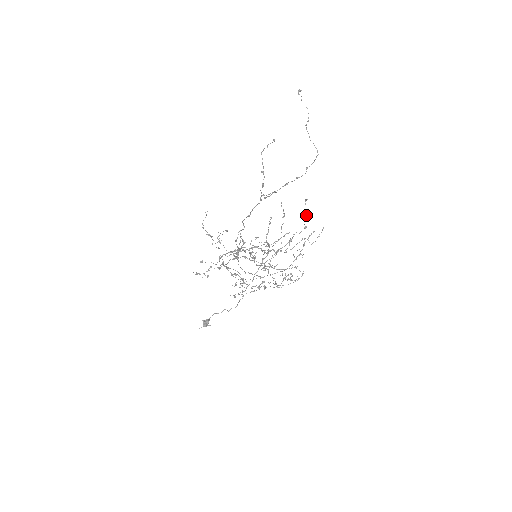
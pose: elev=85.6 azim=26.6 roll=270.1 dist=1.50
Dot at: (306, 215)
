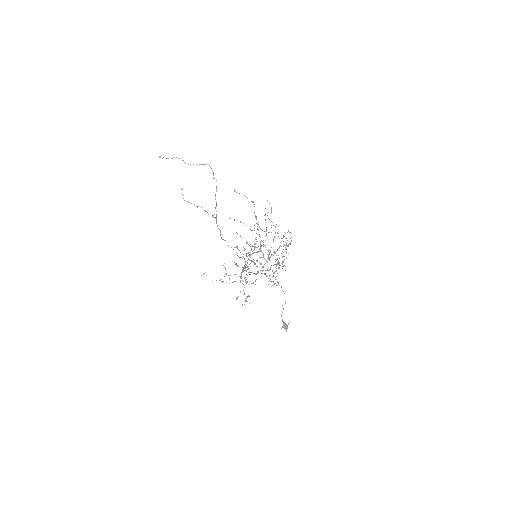
Dot at: occluded
